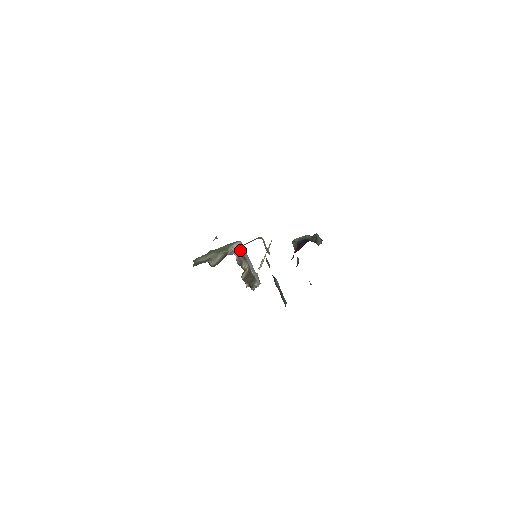
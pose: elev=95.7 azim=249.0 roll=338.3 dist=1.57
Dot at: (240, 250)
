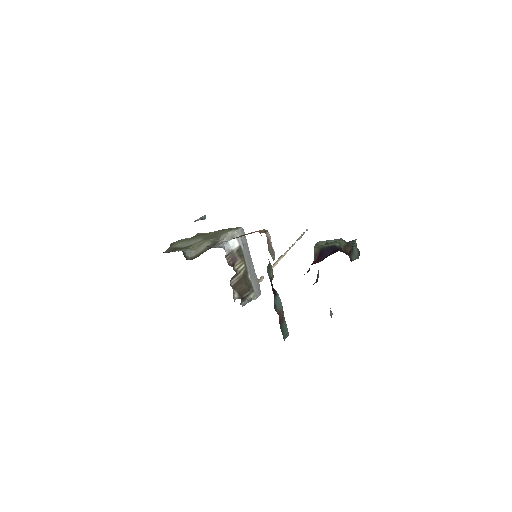
Dot at: (236, 242)
